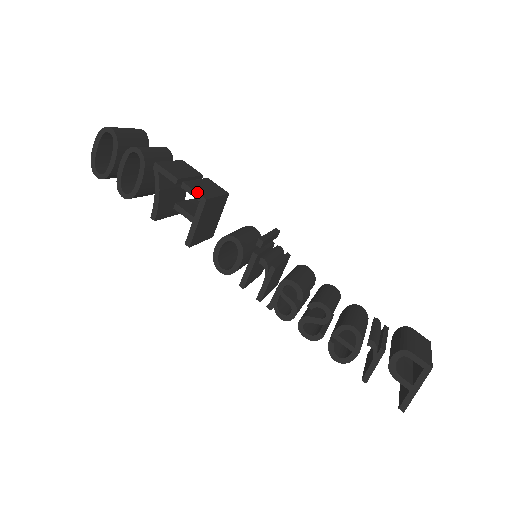
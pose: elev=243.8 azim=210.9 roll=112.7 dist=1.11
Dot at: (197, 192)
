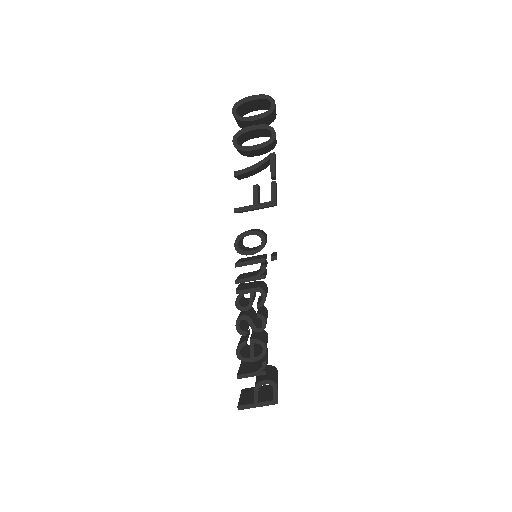
Dot at: occluded
